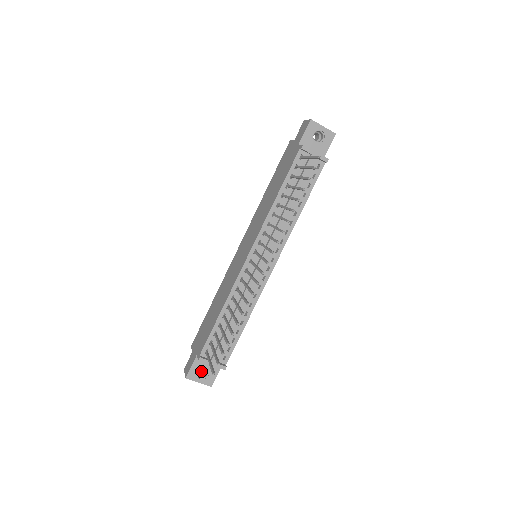
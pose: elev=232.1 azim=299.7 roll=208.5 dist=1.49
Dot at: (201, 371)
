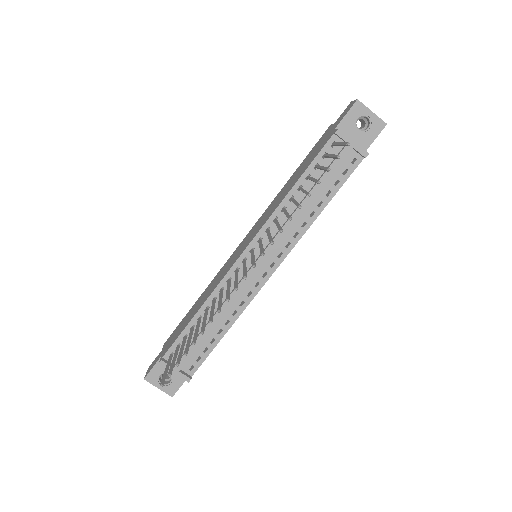
Dot at: occluded
